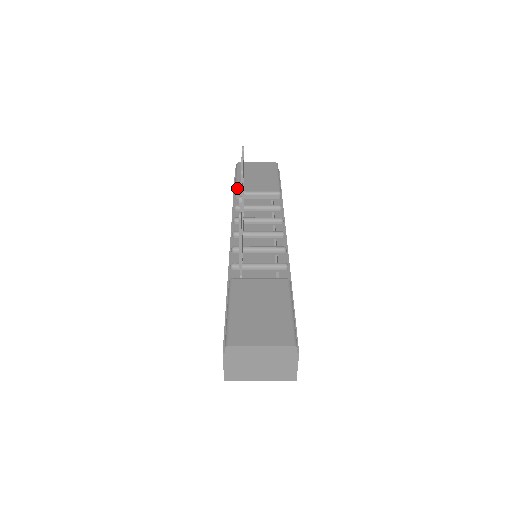
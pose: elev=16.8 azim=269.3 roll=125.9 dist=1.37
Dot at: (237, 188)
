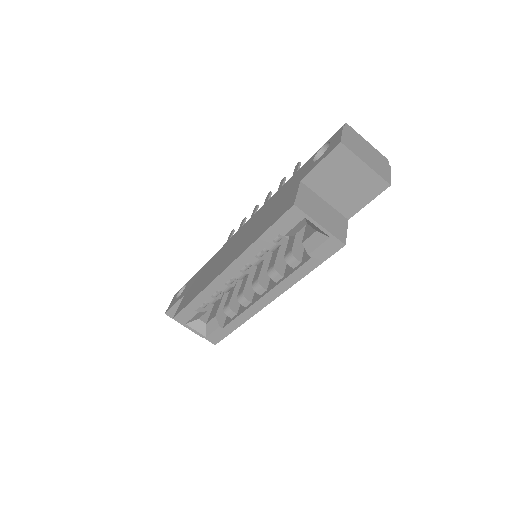
Dot at: occluded
